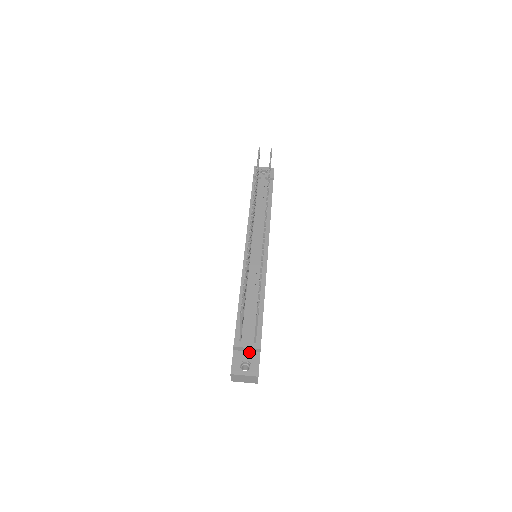
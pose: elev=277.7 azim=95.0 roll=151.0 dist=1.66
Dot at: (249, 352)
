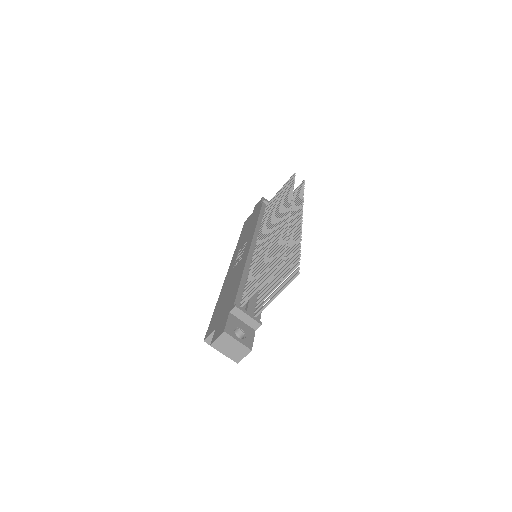
Dot at: (245, 323)
